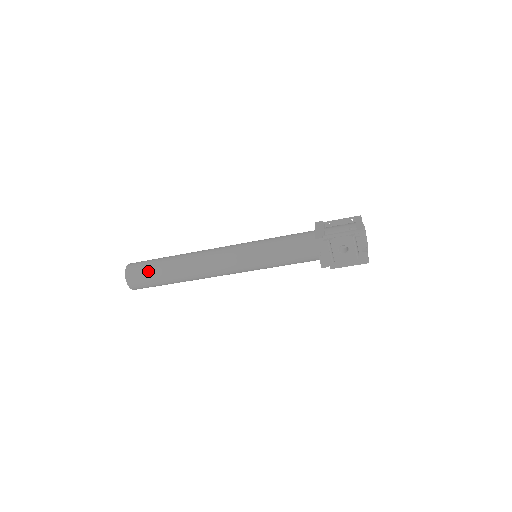
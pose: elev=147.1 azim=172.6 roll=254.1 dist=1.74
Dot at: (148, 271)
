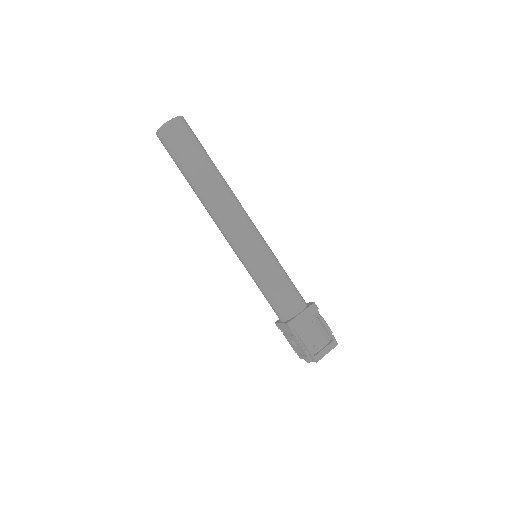
Dot at: (178, 153)
